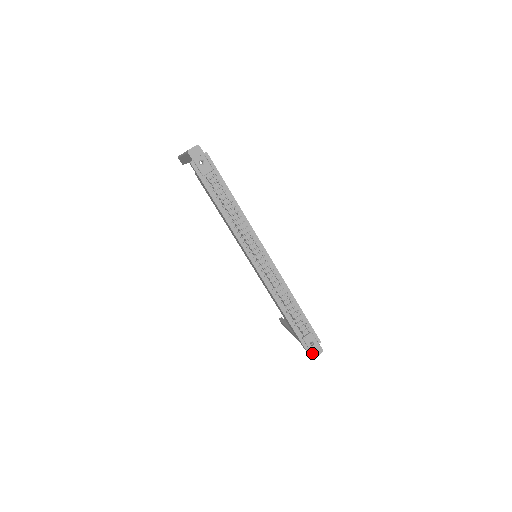
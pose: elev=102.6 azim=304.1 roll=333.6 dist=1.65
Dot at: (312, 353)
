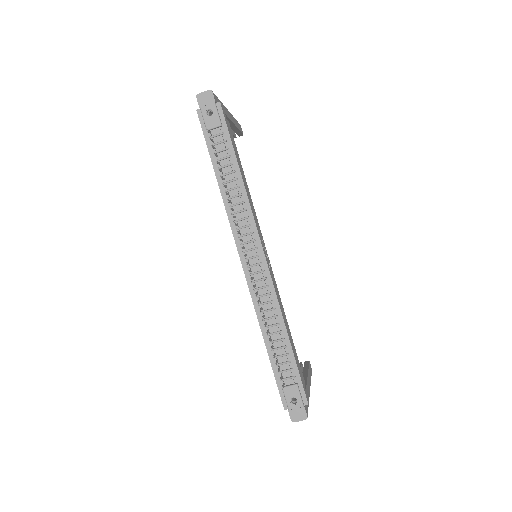
Dot at: (290, 414)
